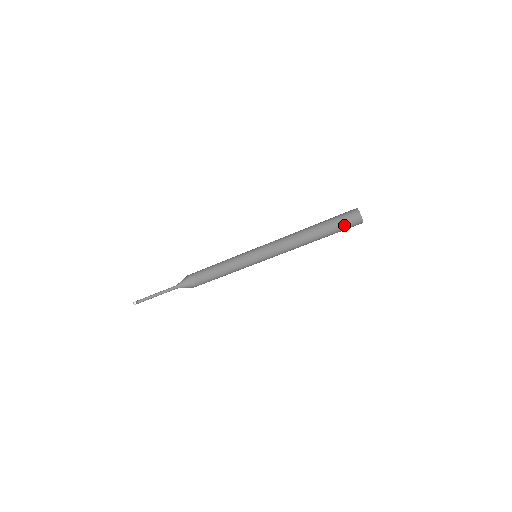
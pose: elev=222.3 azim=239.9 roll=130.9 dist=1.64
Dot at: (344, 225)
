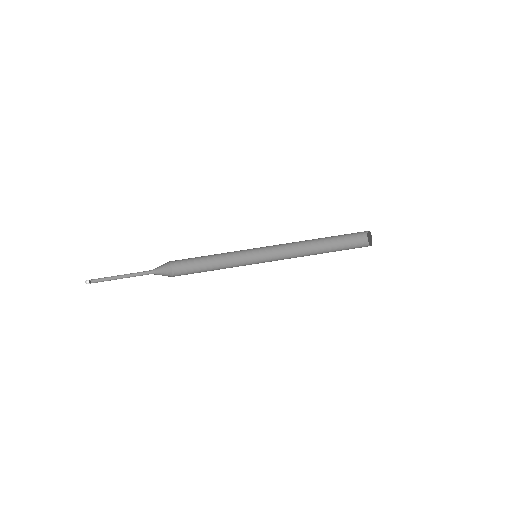
Dot at: (353, 248)
